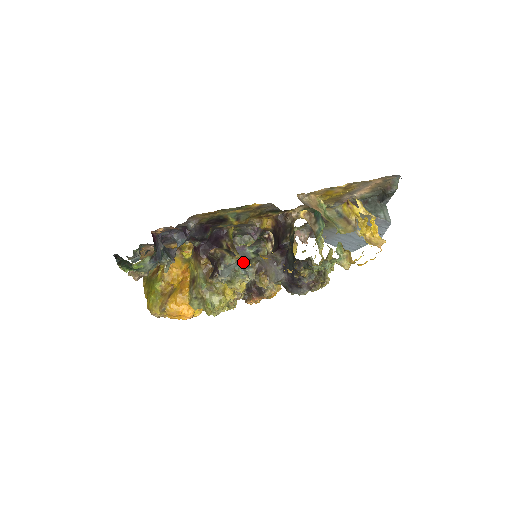
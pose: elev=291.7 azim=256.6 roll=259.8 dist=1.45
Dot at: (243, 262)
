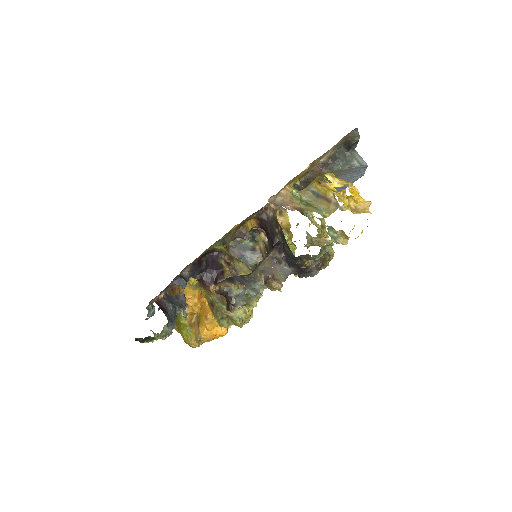
Dot at: (249, 279)
